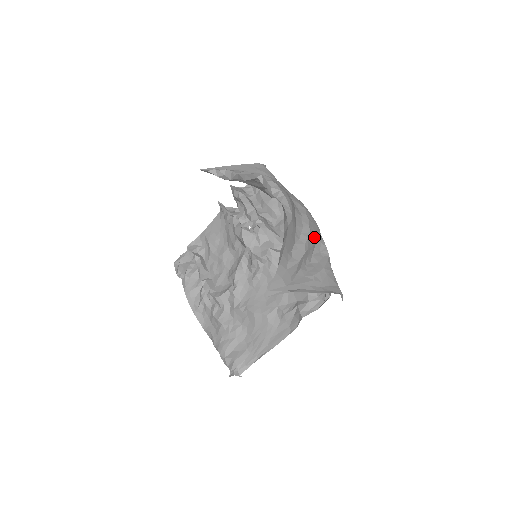
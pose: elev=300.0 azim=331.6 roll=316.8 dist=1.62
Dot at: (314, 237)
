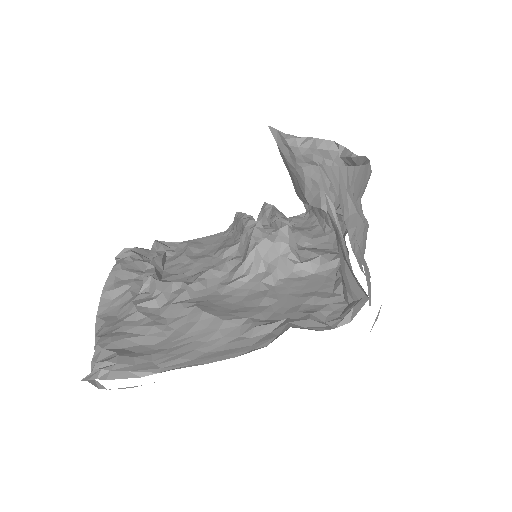
Dot at: (365, 244)
